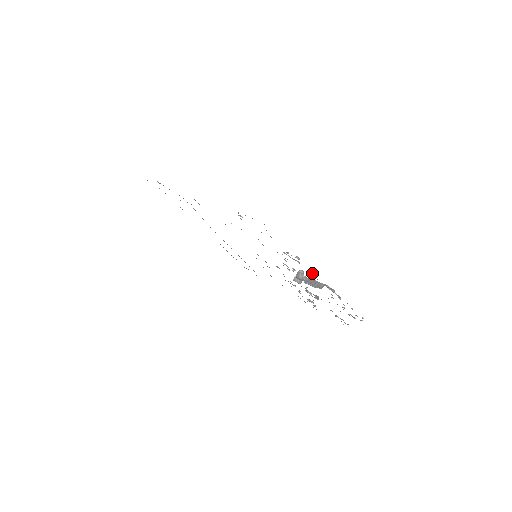
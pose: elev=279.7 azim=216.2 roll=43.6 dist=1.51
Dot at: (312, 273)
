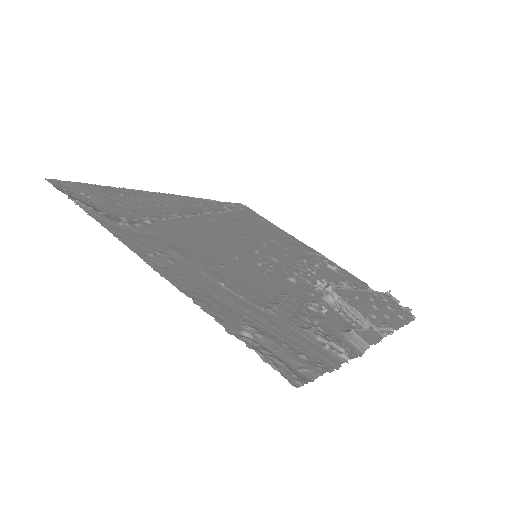
Dot at: (358, 335)
